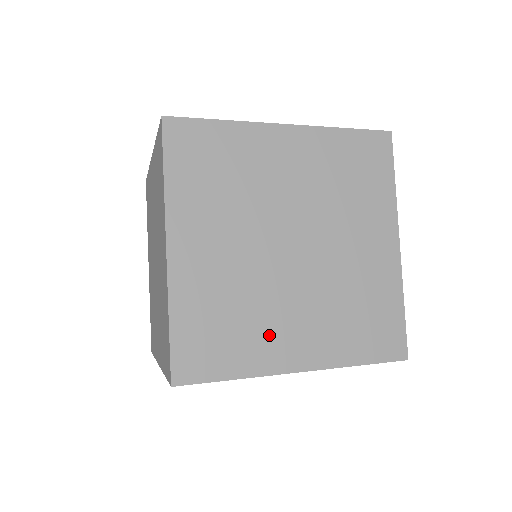
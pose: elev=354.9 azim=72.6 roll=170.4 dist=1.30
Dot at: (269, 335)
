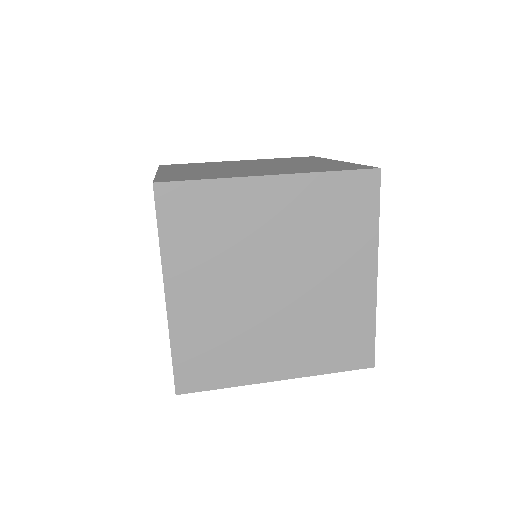
Dot at: (253, 356)
